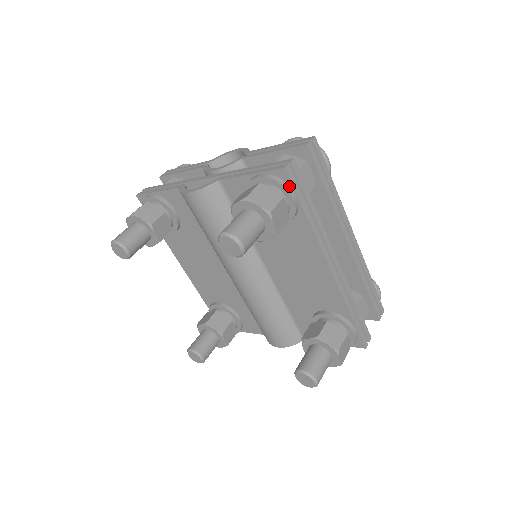
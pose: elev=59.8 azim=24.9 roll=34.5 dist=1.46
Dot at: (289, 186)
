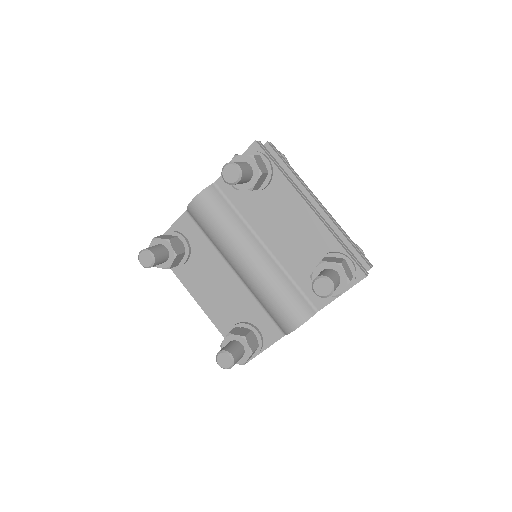
Dot at: (262, 153)
